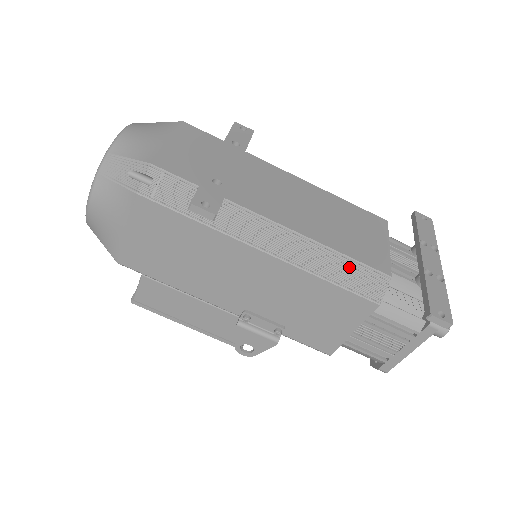
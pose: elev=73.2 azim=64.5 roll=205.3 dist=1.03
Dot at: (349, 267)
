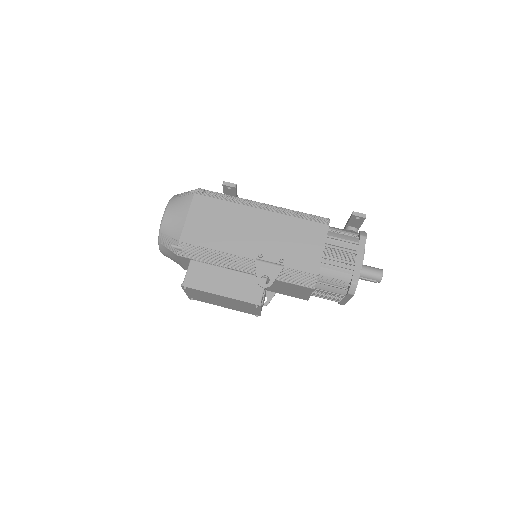
Dot at: (306, 215)
